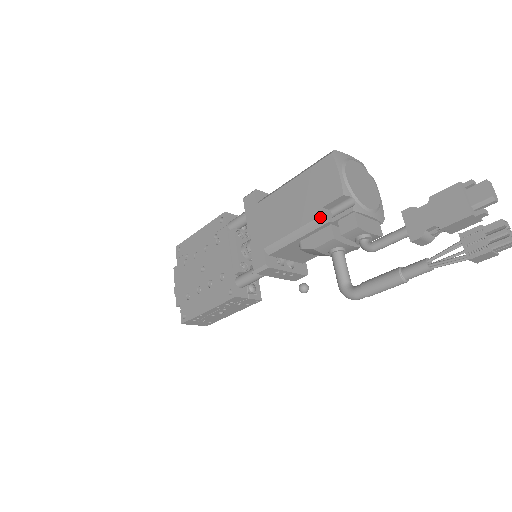
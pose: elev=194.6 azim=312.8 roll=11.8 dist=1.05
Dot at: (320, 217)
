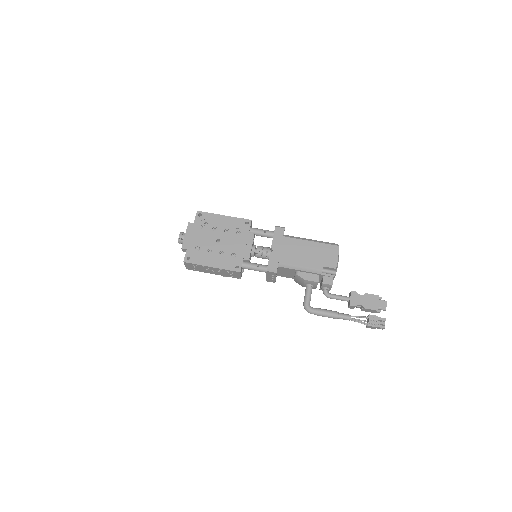
Dot at: (320, 270)
